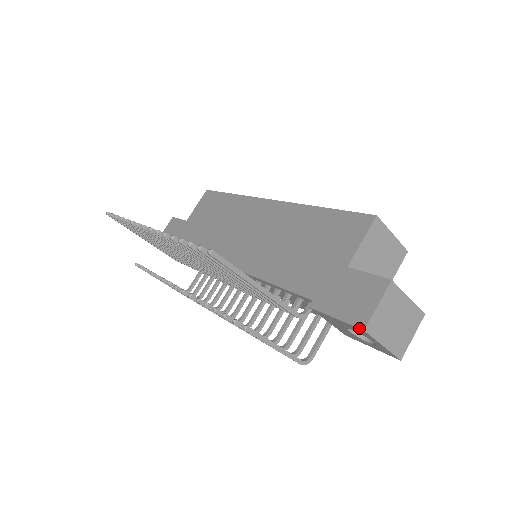
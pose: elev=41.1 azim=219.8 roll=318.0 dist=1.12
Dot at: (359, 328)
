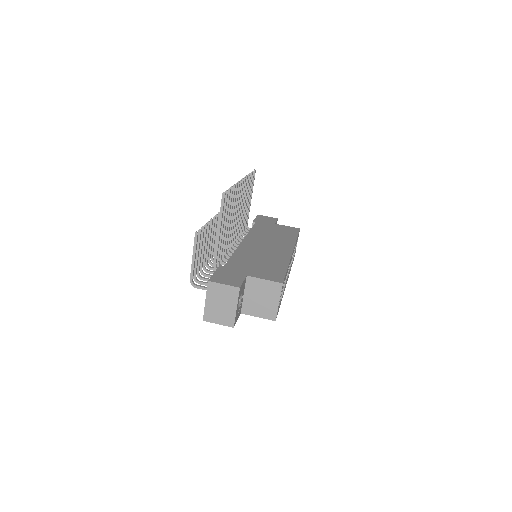
Dot at: (209, 279)
